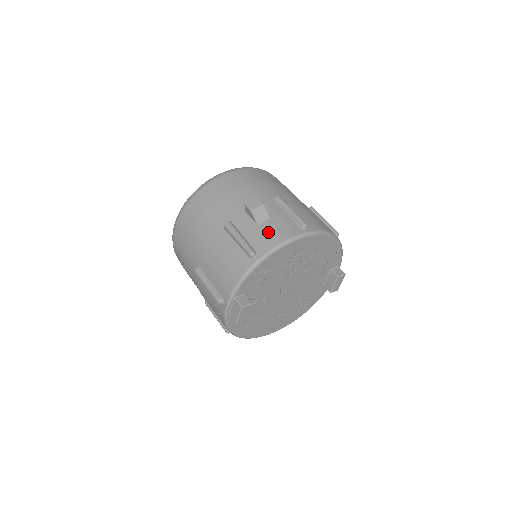
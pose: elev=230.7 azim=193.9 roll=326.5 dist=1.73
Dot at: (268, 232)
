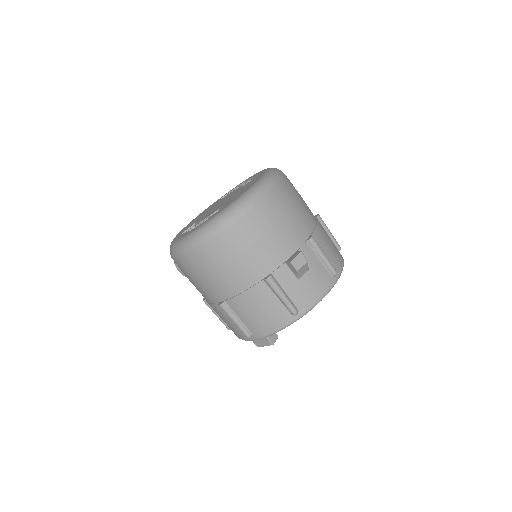
Dot at: (308, 288)
